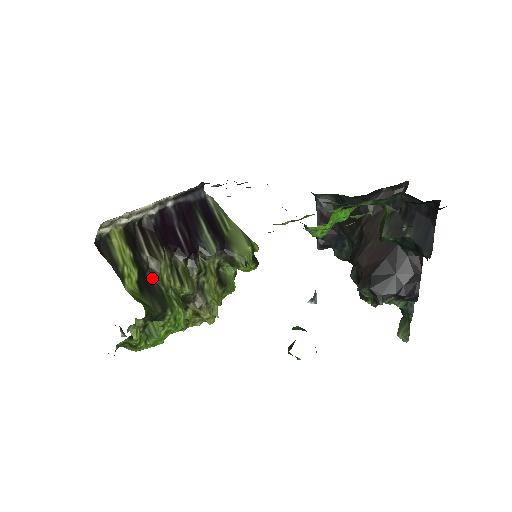
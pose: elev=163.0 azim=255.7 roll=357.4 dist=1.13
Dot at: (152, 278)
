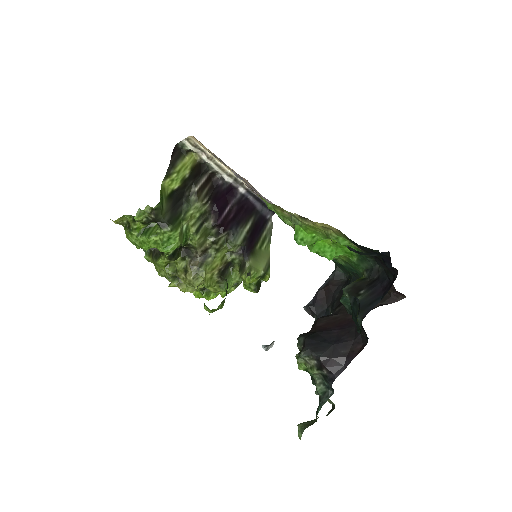
Dot at: (184, 203)
